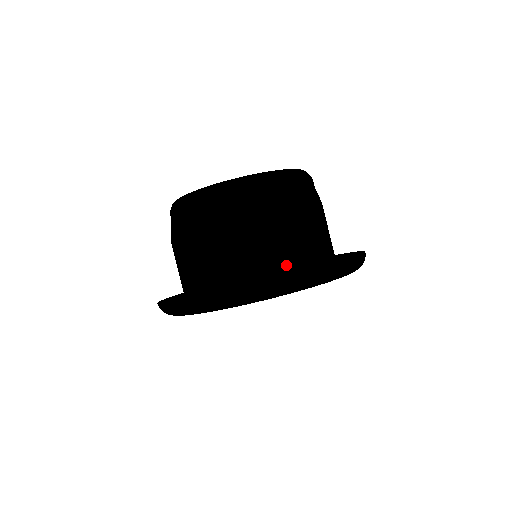
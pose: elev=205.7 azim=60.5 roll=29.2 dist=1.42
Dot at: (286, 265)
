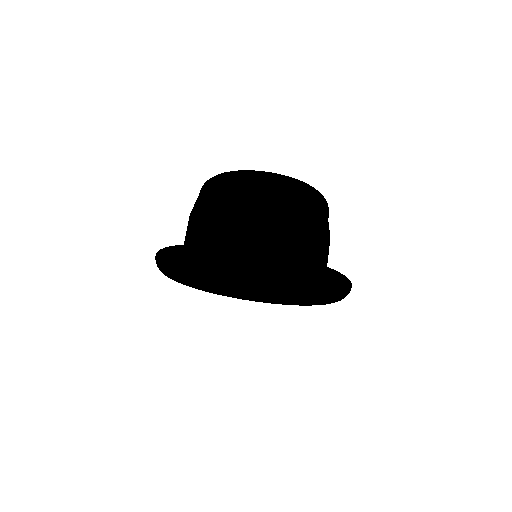
Dot at: occluded
